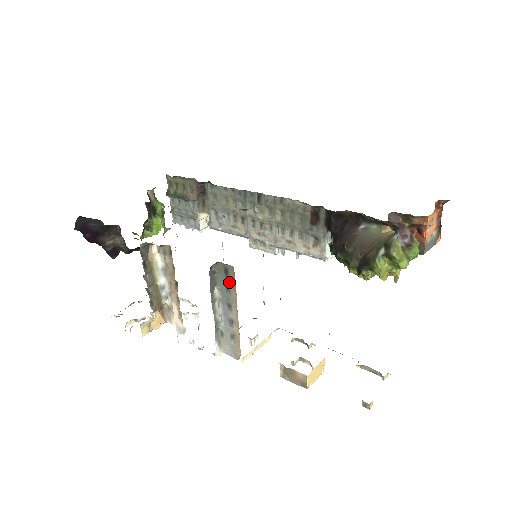
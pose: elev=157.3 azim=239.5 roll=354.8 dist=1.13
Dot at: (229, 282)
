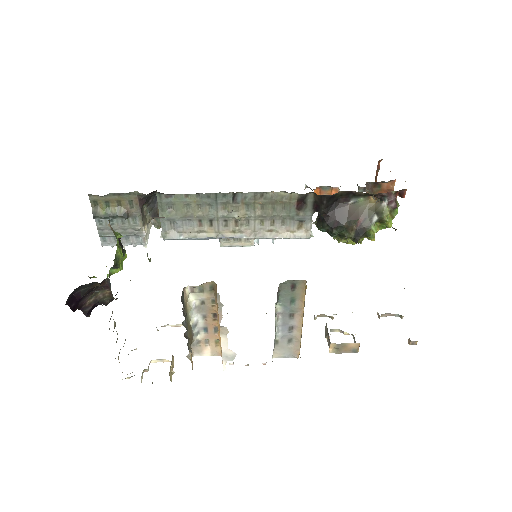
Dot at: (295, 295)
